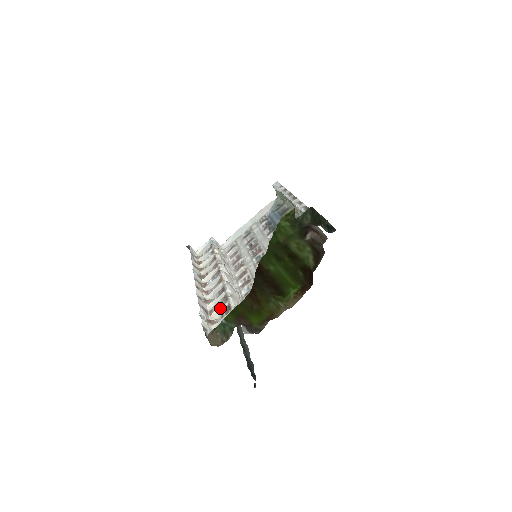
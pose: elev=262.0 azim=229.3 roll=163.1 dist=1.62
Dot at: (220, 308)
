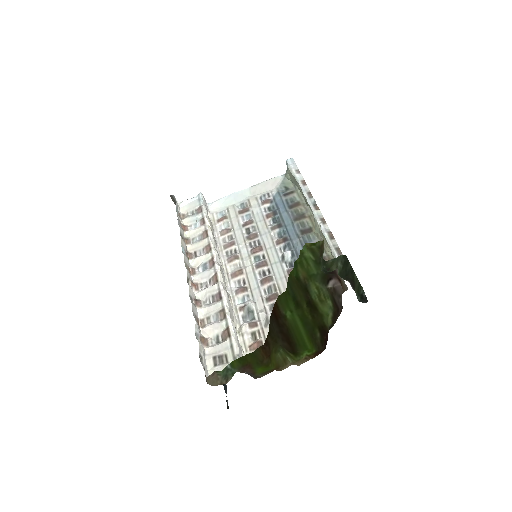
Dot at: (216, 326)
